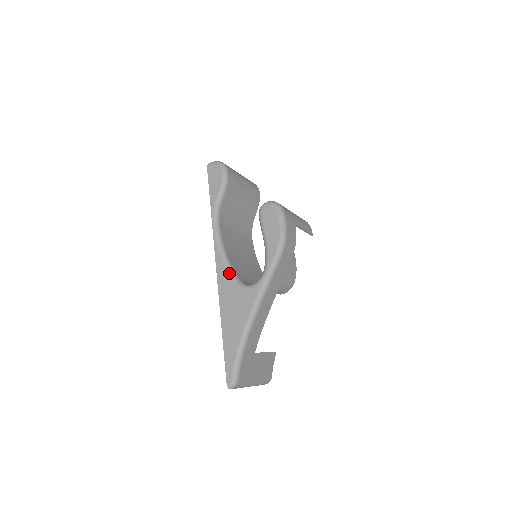
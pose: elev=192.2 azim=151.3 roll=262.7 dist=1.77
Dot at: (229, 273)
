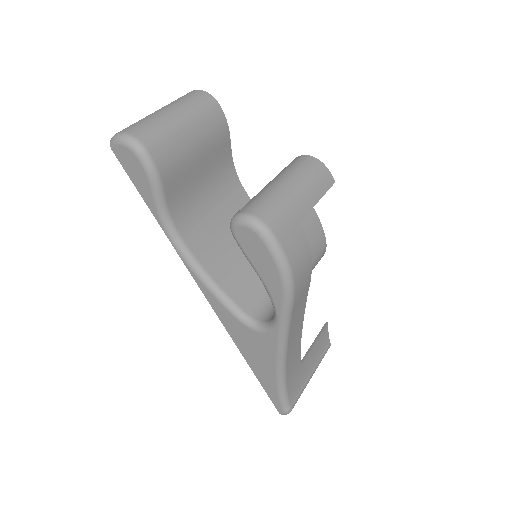
Dot at: (227, 309)
